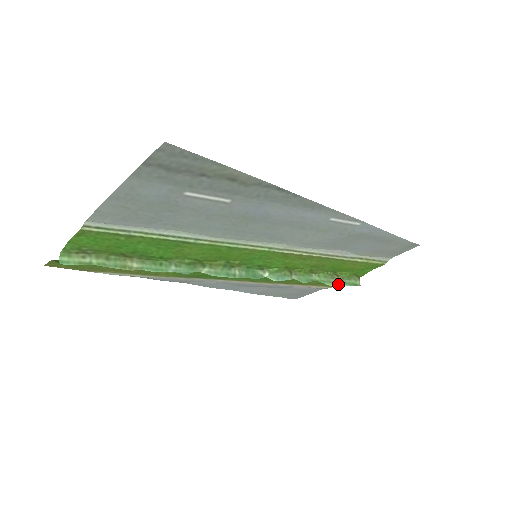
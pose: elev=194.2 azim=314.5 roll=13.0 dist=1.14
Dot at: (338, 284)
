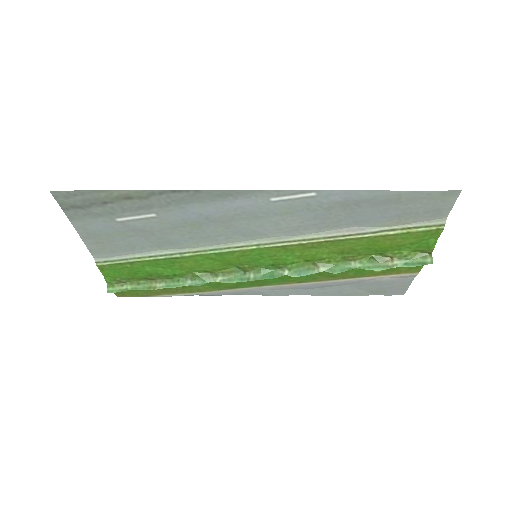
Dot at: (392, 267)
